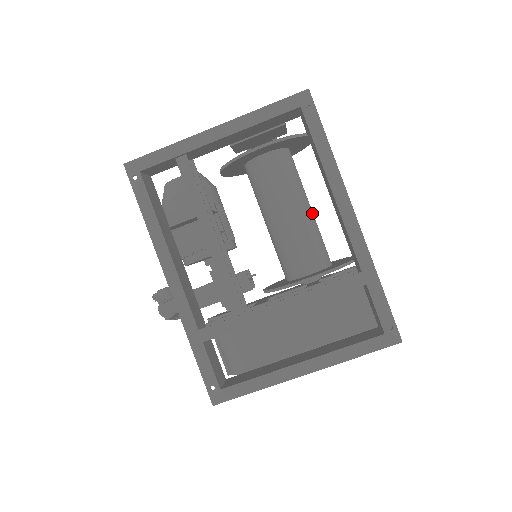
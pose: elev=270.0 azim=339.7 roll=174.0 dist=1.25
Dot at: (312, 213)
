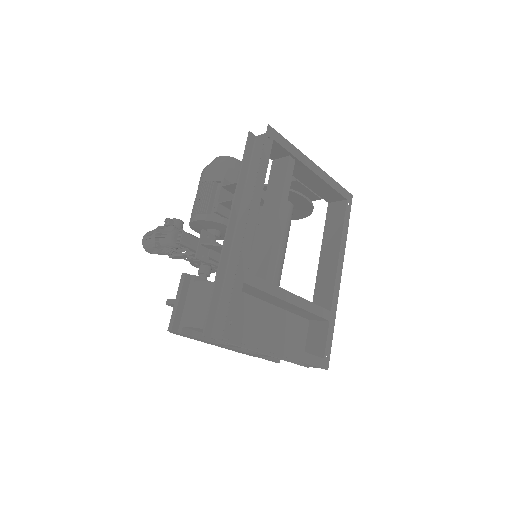
Dot at: occluded
